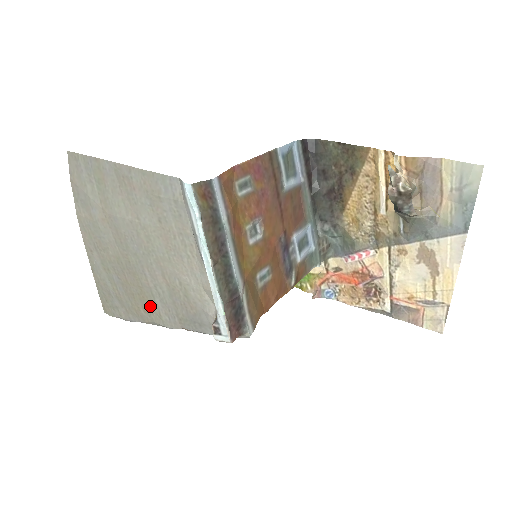
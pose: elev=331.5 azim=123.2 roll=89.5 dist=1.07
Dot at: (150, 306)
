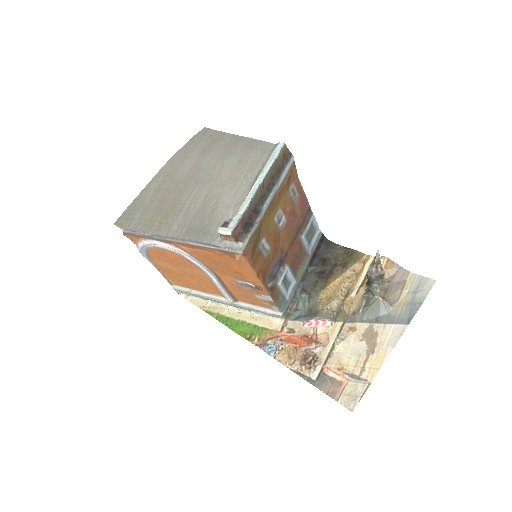
Dot at: (170, 218)
